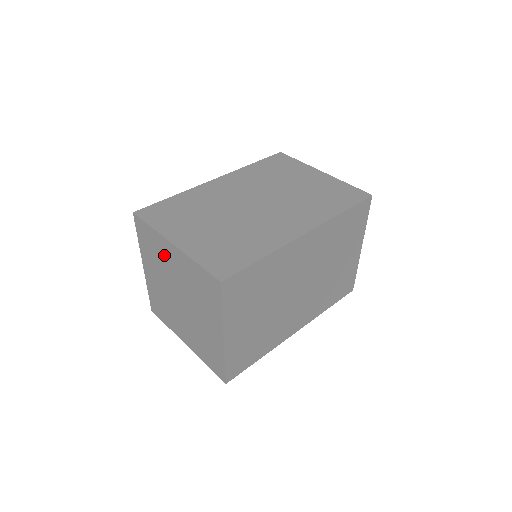
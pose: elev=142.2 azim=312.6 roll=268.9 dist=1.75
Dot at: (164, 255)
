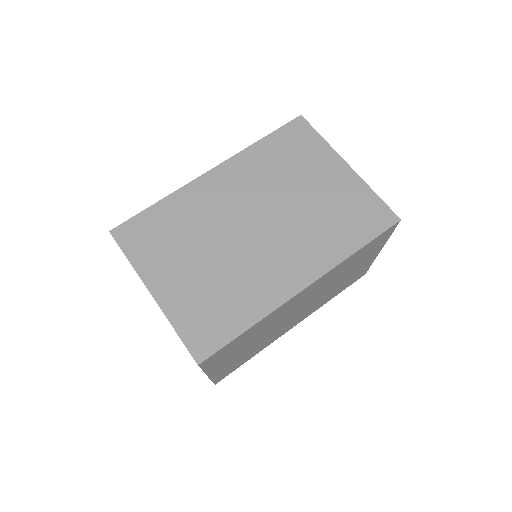
Dot at: occluded
